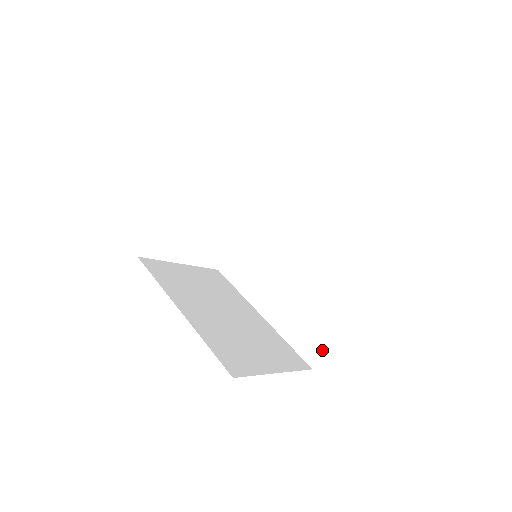
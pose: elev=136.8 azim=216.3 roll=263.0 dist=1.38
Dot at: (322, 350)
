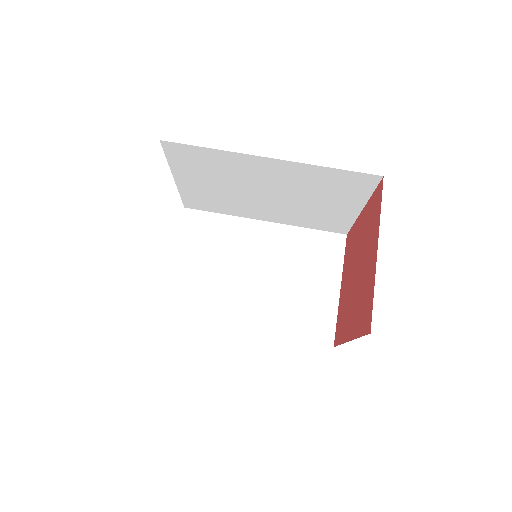
Dot at: (348, 227)
